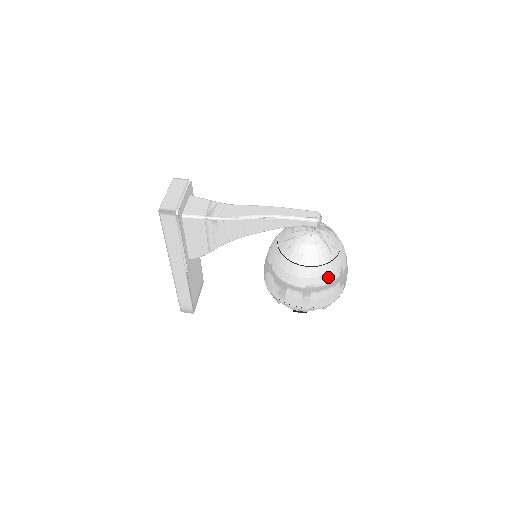
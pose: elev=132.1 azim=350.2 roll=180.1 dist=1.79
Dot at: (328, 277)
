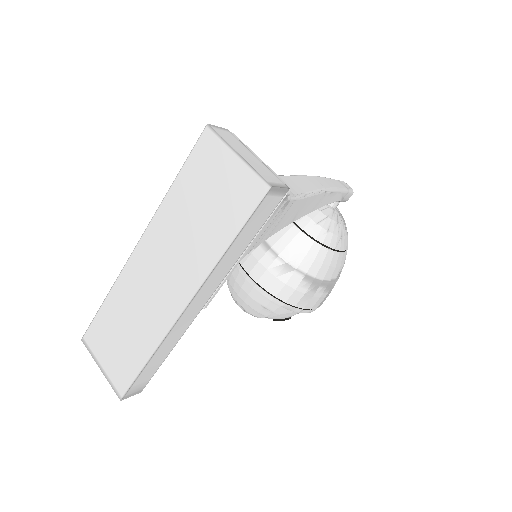
Dot at: occluded
